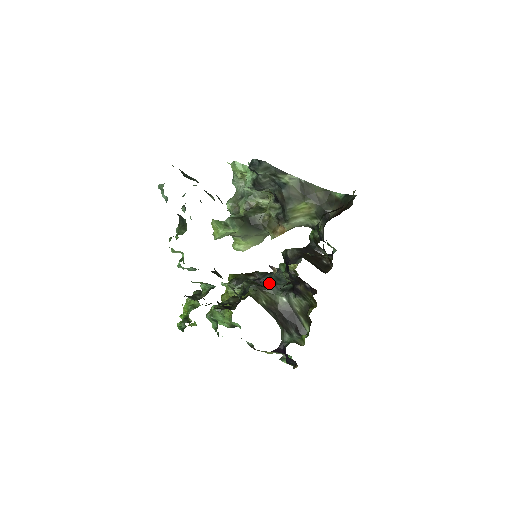
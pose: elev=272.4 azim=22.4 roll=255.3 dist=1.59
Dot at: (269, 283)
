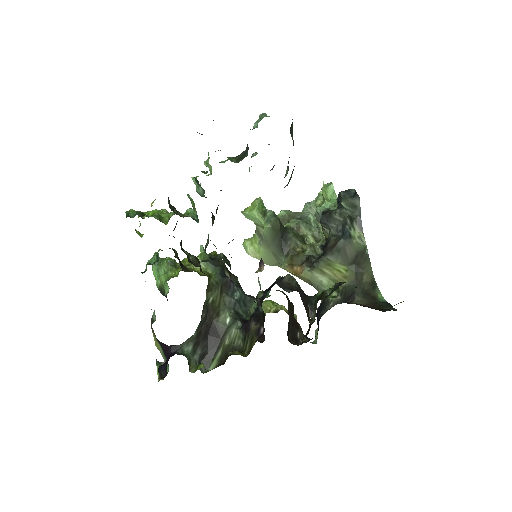
Dot at: (234, 294)
